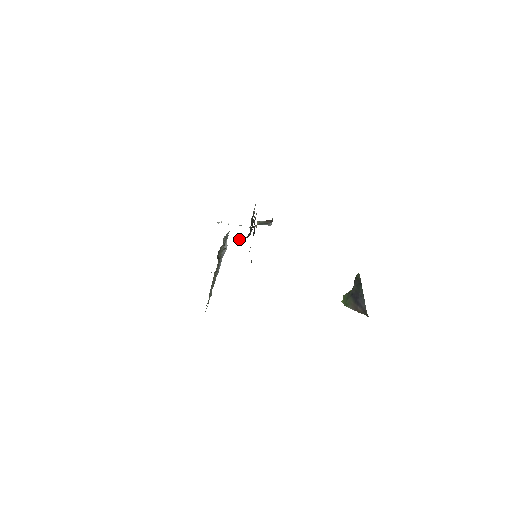
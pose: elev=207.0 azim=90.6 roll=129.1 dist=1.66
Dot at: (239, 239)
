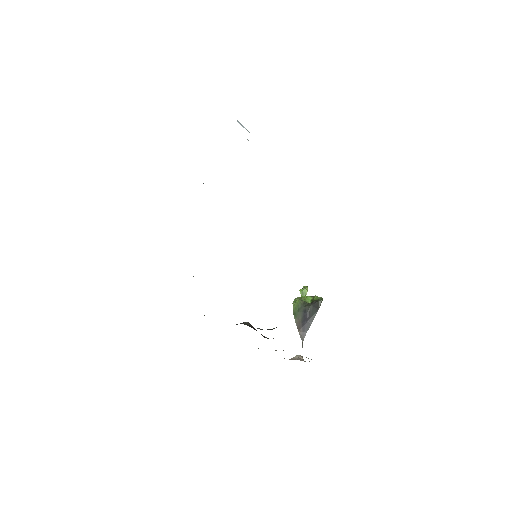
Dot at: occluded
